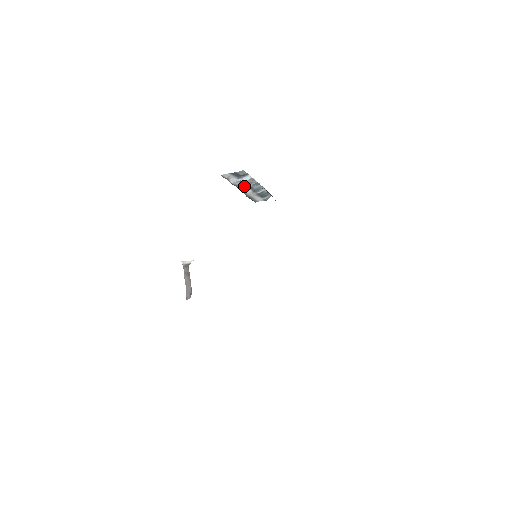
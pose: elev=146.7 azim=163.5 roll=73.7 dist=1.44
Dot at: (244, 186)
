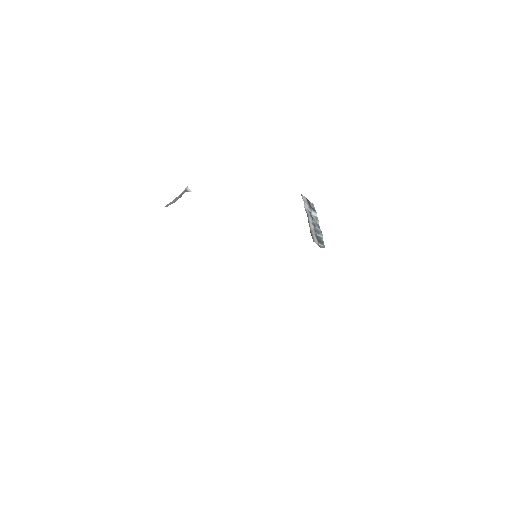
Dot at: (311, 219)
